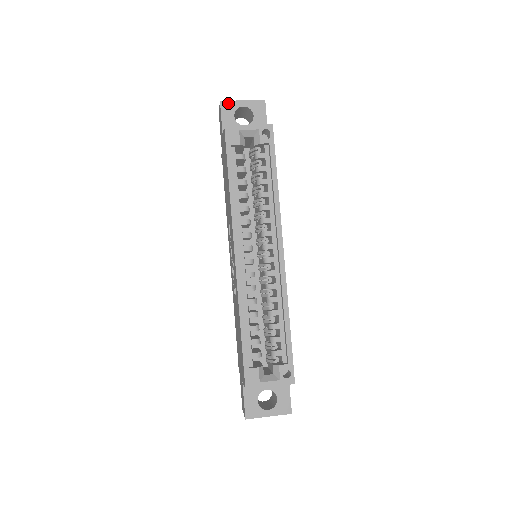
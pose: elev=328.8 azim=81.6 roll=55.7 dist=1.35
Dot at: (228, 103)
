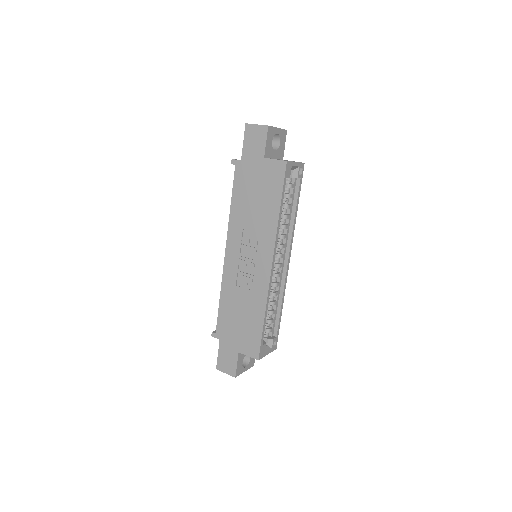
Dot at: (272, 128)
